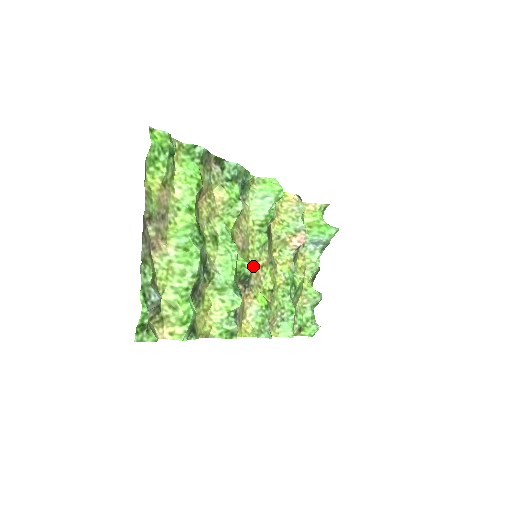
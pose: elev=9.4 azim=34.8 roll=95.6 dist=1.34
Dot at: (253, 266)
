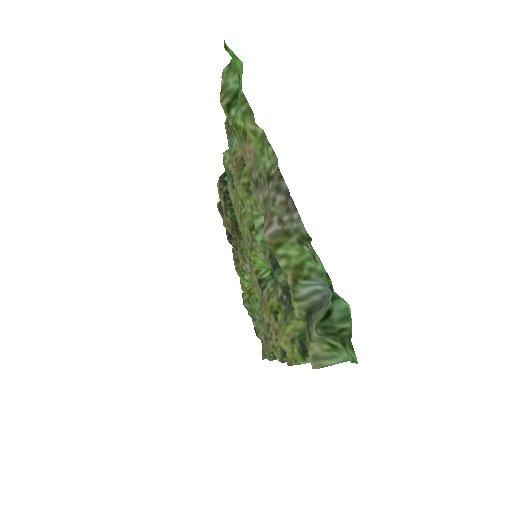
Dot at: (254, 270)
